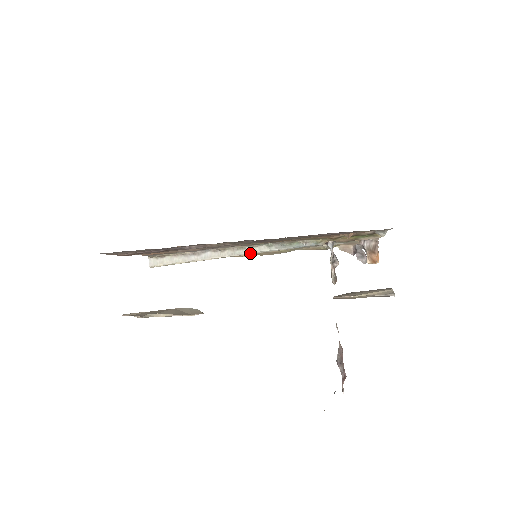
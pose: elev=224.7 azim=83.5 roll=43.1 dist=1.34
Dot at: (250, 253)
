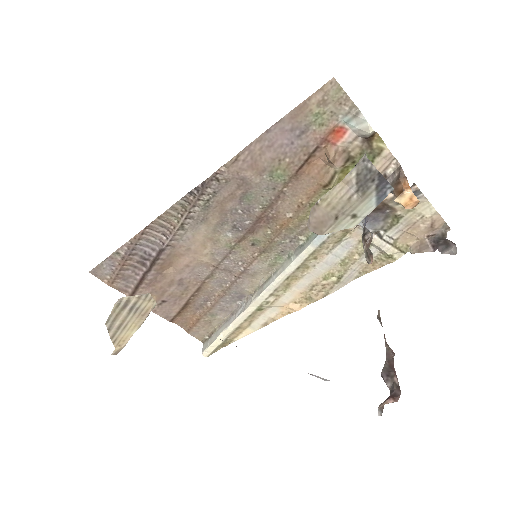
Dot at: (277, 280)
